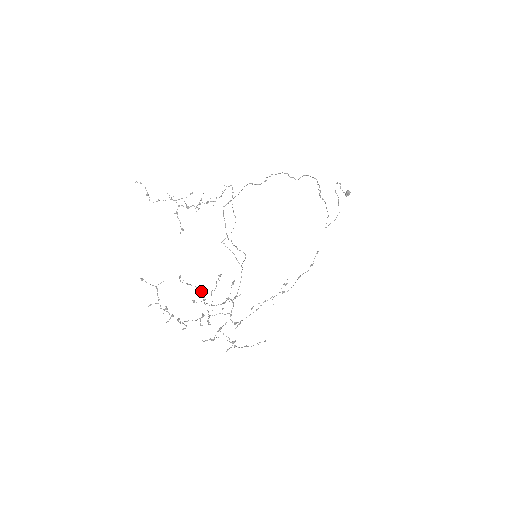
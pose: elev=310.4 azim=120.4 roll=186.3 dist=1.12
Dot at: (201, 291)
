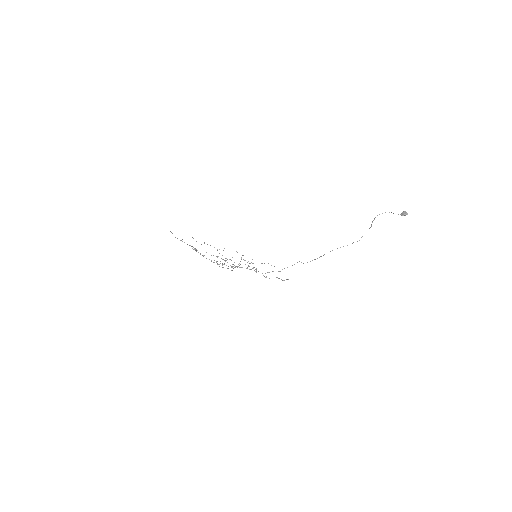
Dot at: occluded
